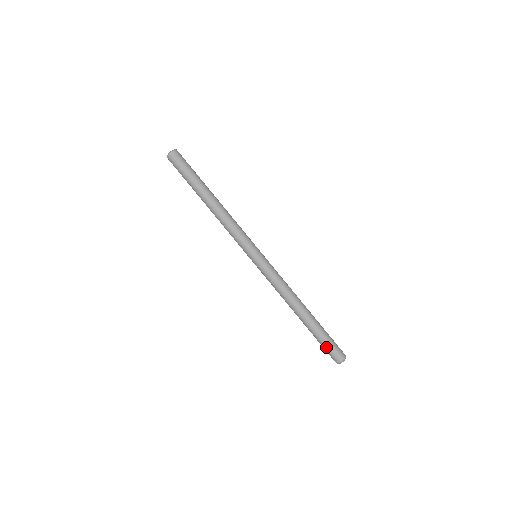
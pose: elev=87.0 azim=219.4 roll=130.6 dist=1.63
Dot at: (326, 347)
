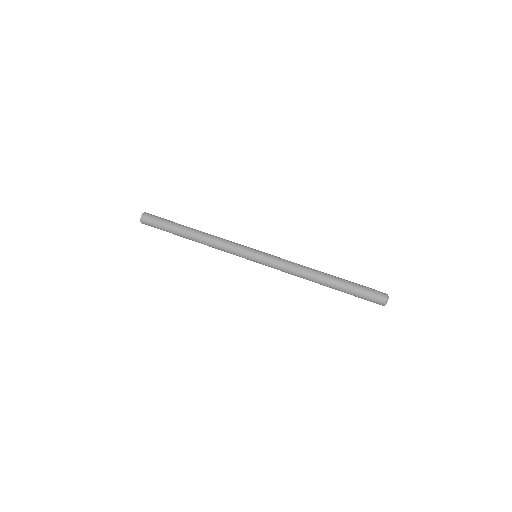
Dot at: (366, 288)
